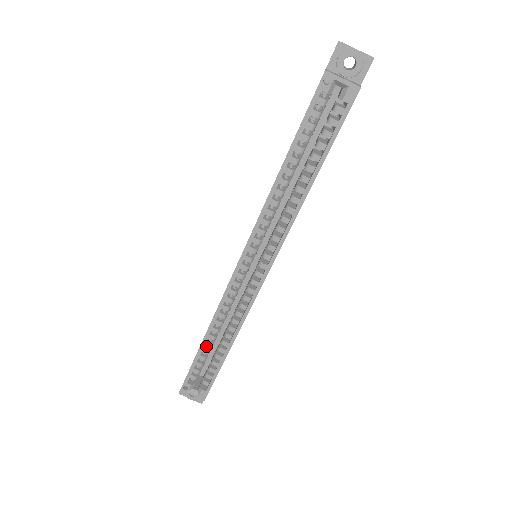
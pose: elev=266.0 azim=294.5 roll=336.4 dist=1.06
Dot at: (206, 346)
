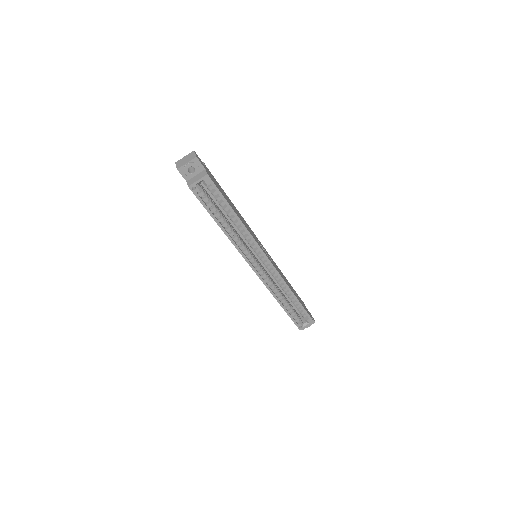
Dot at: (286, 306)
